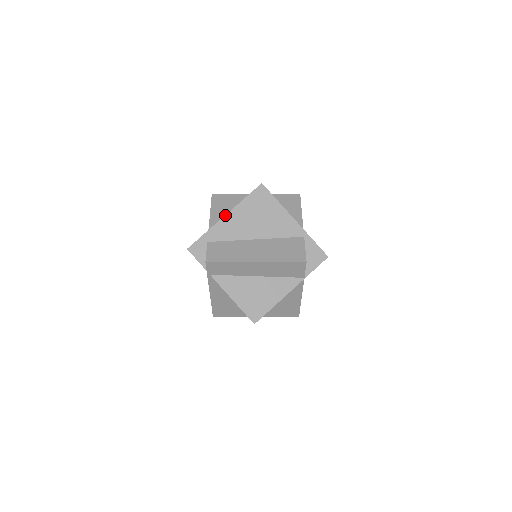
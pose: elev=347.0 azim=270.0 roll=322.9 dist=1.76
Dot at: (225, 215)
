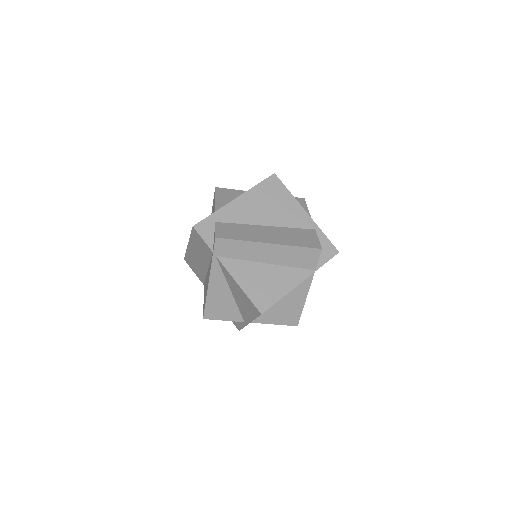
Dot at: (236, 198)
